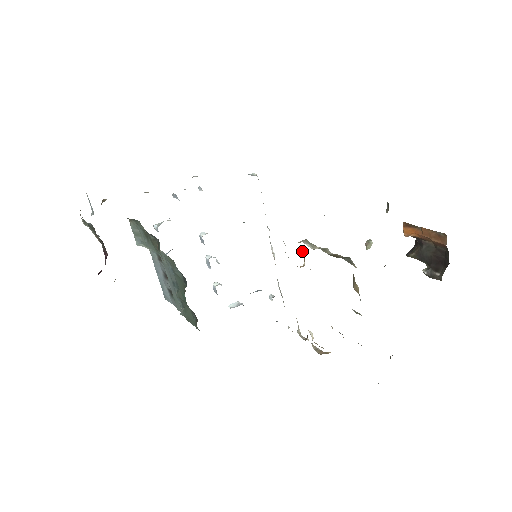
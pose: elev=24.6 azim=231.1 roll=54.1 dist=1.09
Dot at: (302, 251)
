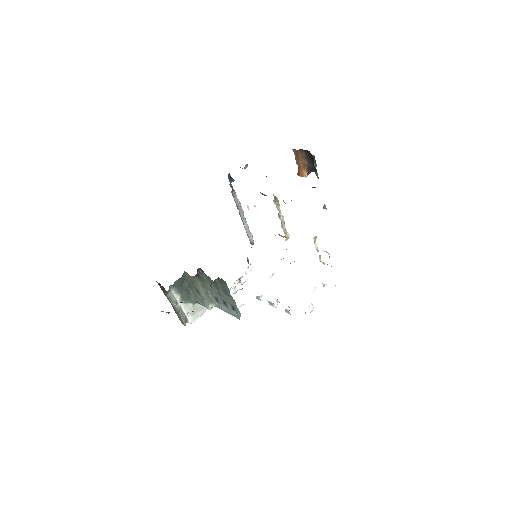
Dot at: (281, 236)
